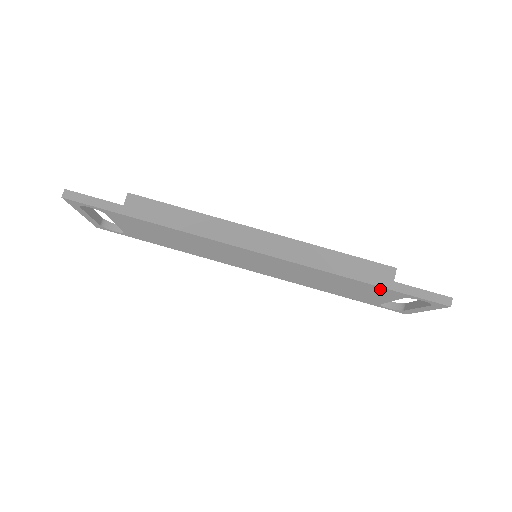
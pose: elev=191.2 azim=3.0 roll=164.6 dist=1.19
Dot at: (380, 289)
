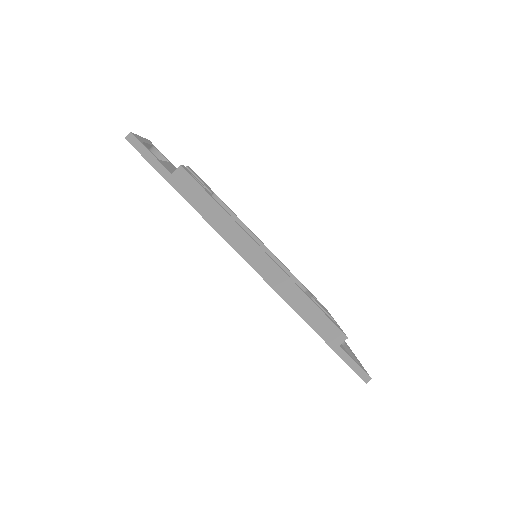
Dot at: occluded
